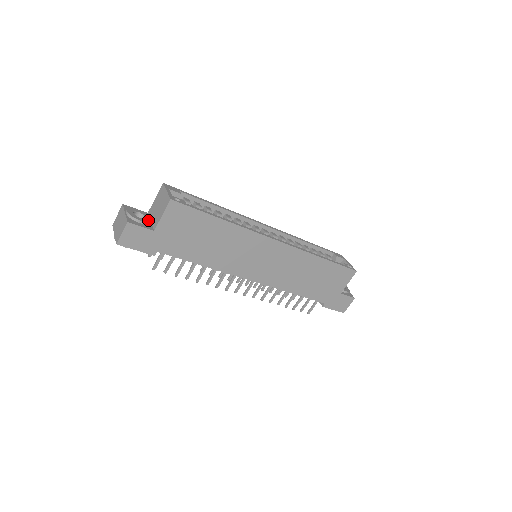
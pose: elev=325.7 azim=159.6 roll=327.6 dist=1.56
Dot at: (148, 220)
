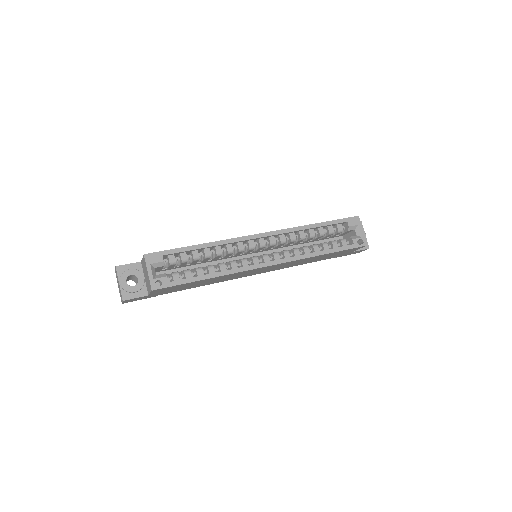
Dot at: (141, 284)
